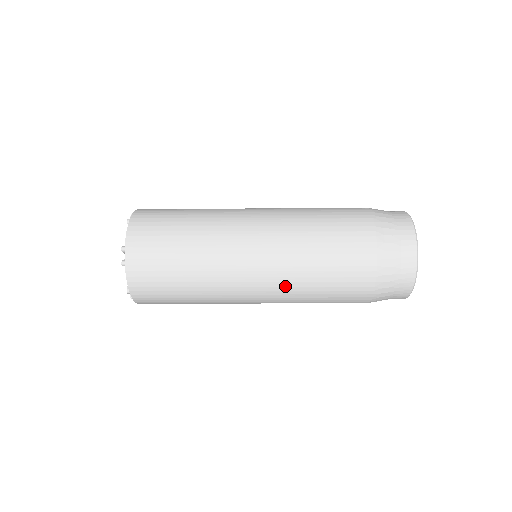
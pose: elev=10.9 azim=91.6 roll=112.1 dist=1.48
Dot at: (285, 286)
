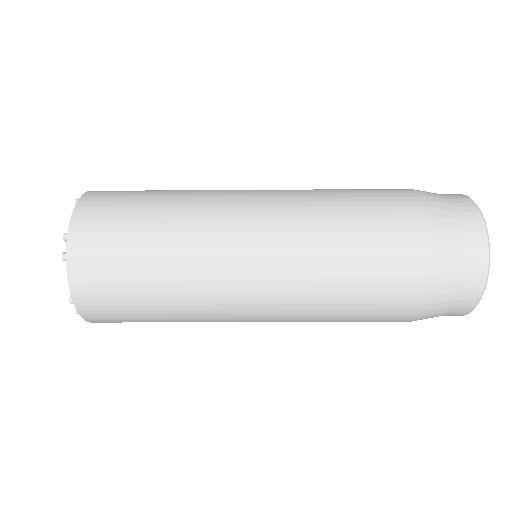
Dot at: (299, 291)
